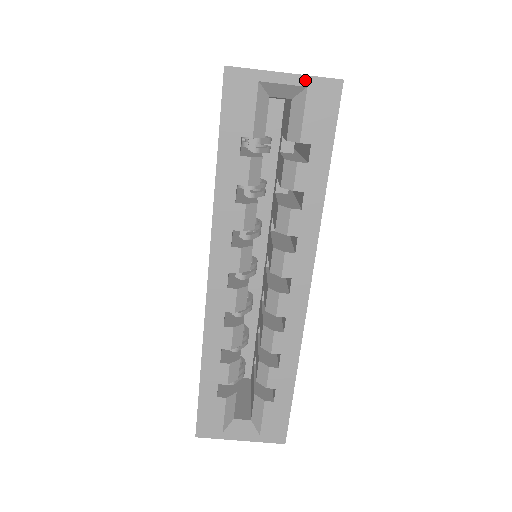
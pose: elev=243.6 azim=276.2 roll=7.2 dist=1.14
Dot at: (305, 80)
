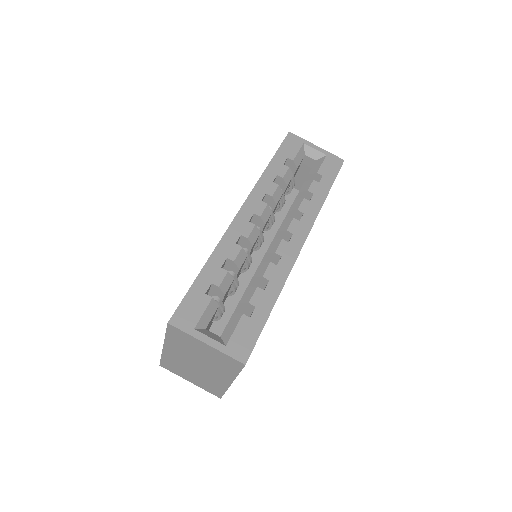
Dot at: (326, 152)
